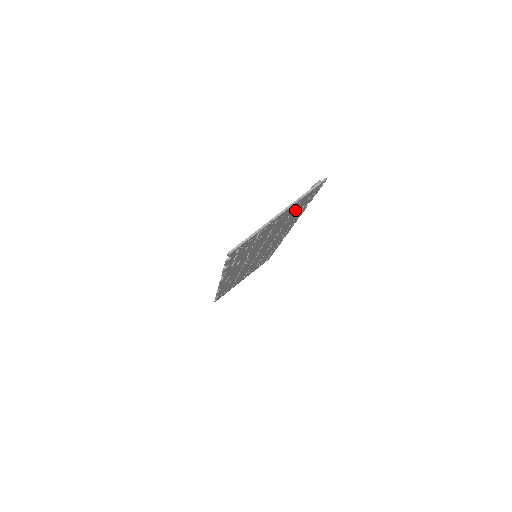
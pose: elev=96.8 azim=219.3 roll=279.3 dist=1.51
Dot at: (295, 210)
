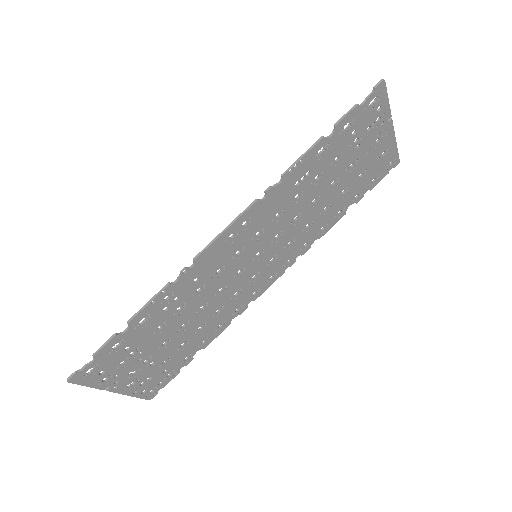
Dot at: (365, 175)
